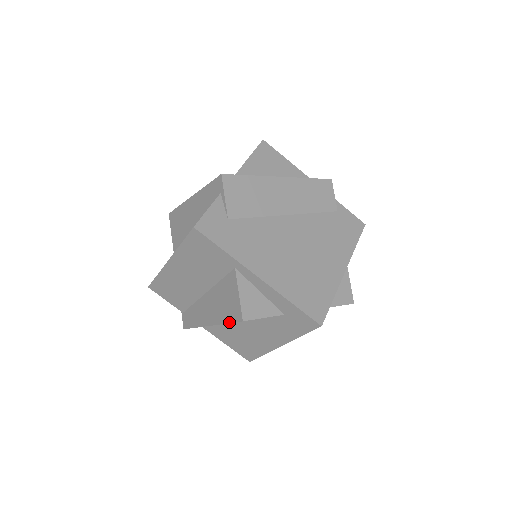
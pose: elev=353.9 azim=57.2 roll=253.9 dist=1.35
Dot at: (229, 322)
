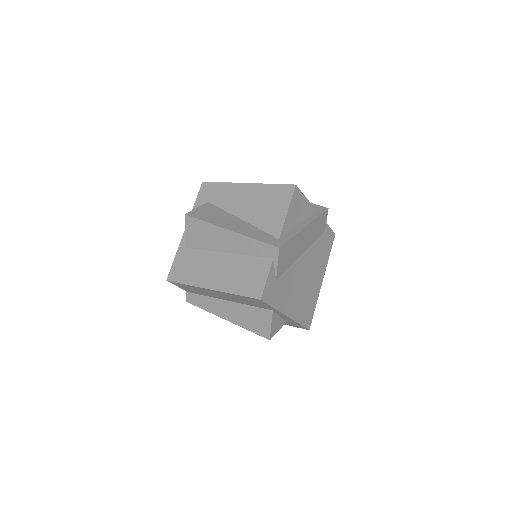
Dot at: (253, 332)
